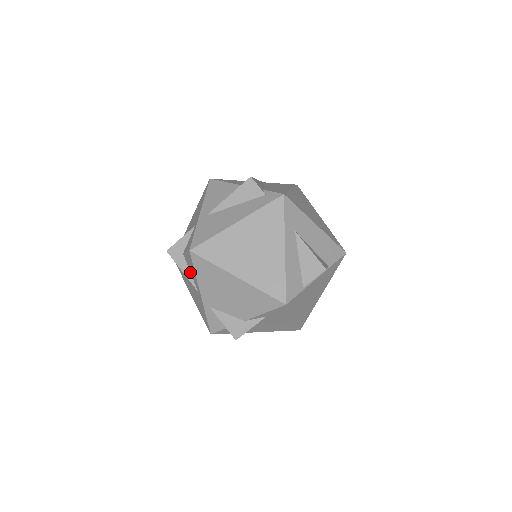
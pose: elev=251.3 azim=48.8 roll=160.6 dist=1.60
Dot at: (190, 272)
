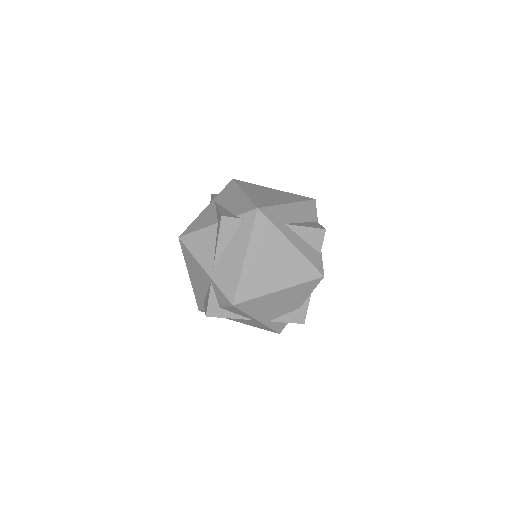
Dot at: (236, 314)
